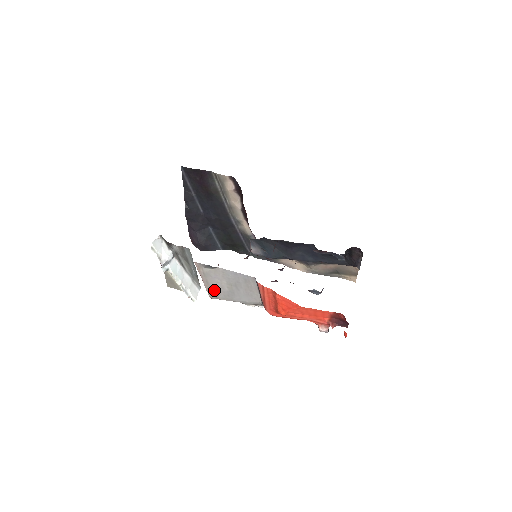
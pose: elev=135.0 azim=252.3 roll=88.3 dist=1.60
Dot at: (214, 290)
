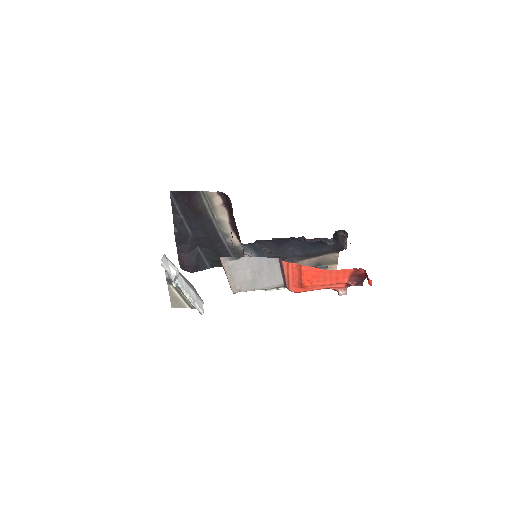
Dot at: (237, 283)
